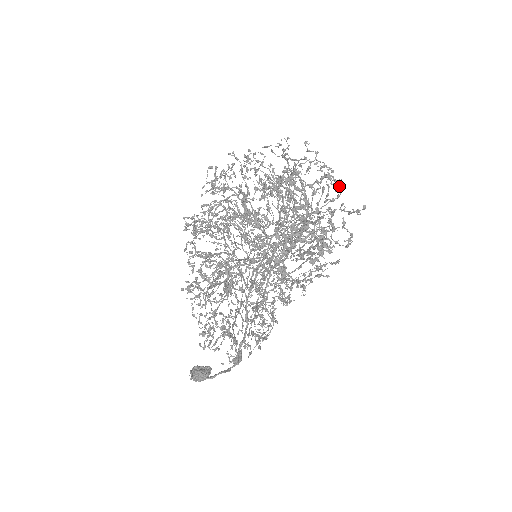
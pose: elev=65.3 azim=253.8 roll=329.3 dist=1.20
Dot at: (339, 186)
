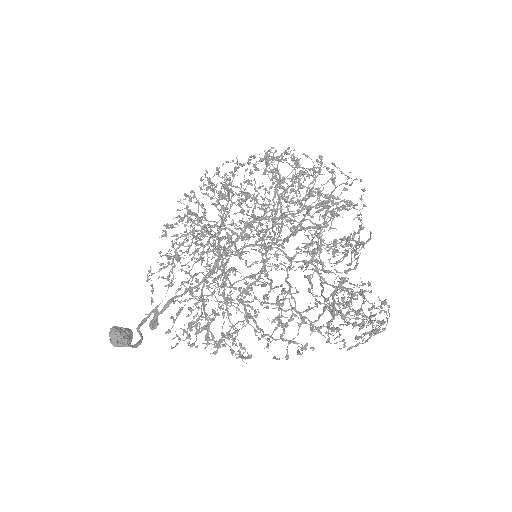
Dot at: occluded
